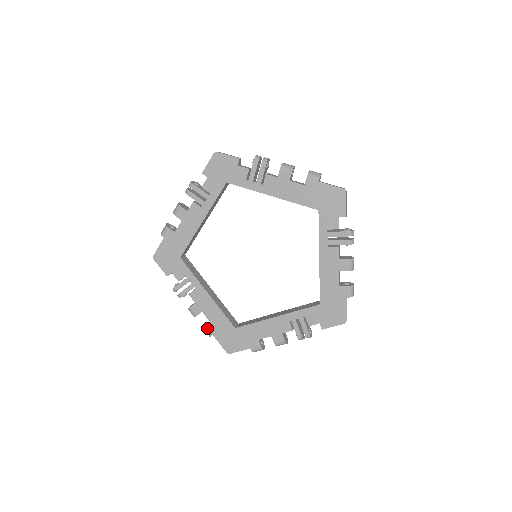
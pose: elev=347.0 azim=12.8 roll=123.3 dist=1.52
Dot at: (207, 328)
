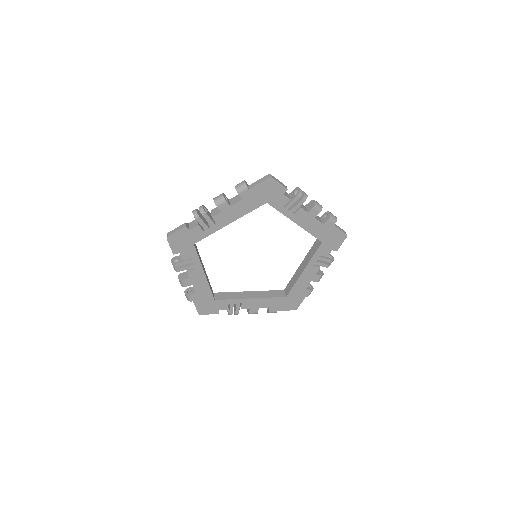
Dot at: (270, 312)
